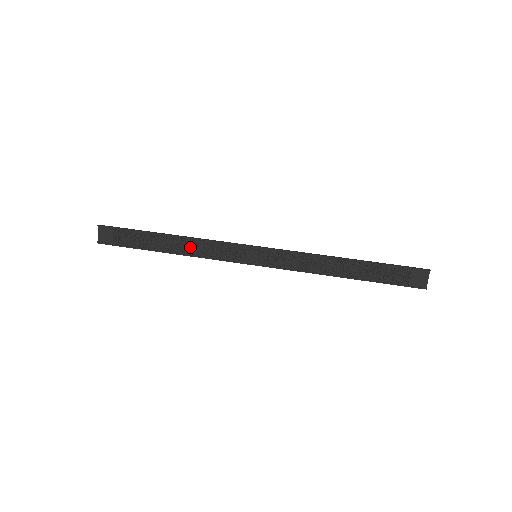
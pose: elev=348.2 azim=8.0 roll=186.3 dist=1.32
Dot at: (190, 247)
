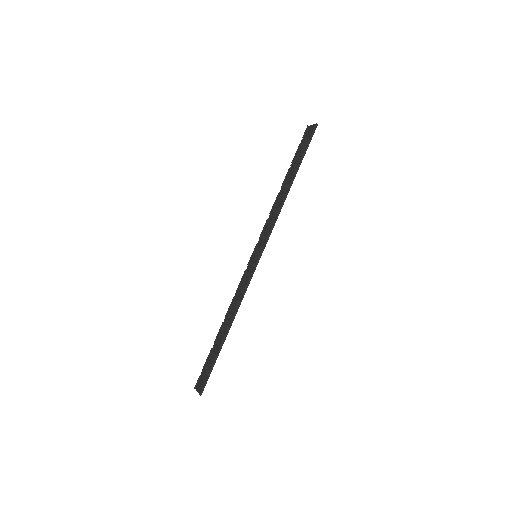
Dot at: (232, 310)
